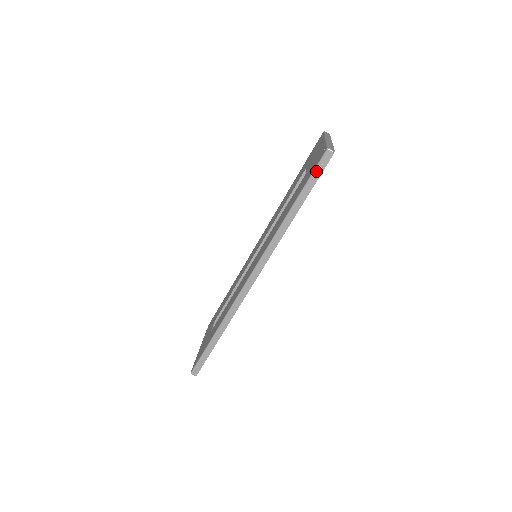
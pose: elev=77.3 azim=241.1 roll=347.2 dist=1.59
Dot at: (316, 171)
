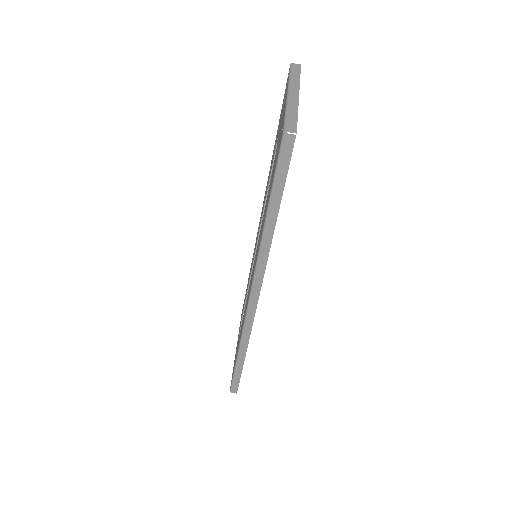
Dot at: (279, 167)
